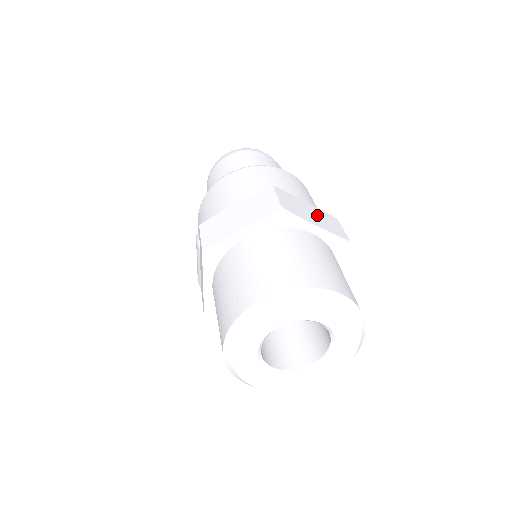
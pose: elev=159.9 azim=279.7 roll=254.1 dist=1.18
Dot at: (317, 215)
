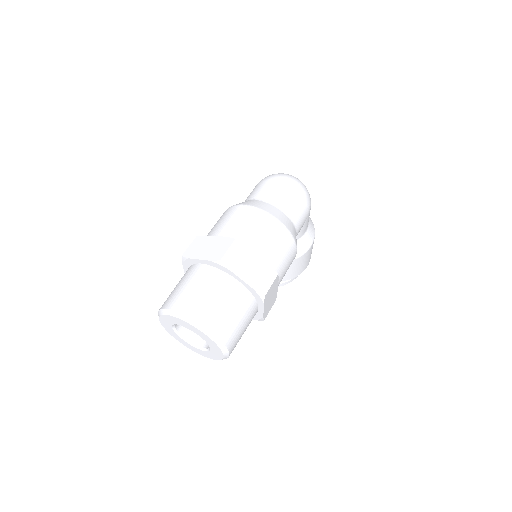
Dot at: (255, 269)
